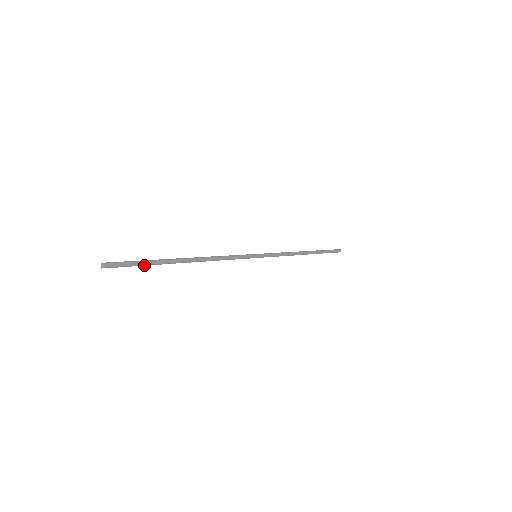
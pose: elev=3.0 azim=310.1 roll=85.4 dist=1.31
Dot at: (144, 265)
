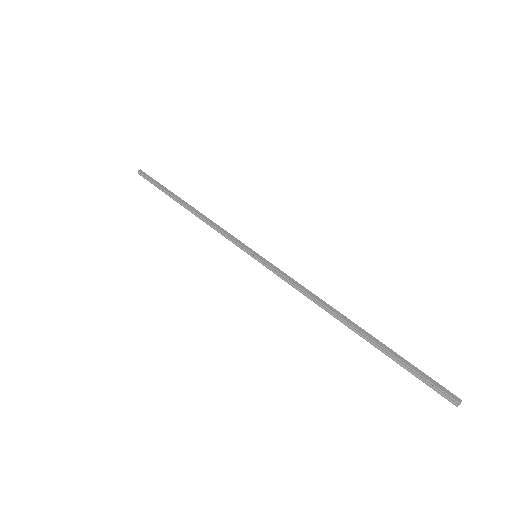
Dot at: (157, 185)
